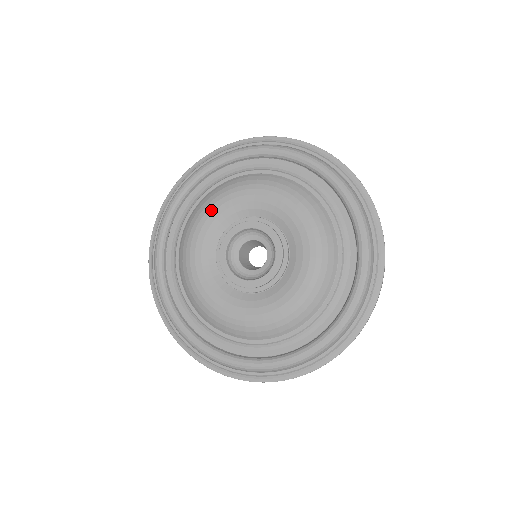
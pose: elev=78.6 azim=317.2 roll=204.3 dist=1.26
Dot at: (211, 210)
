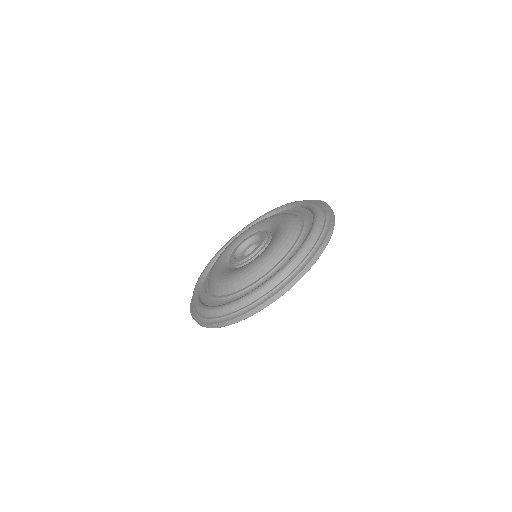
Dot at: (230, 244)
